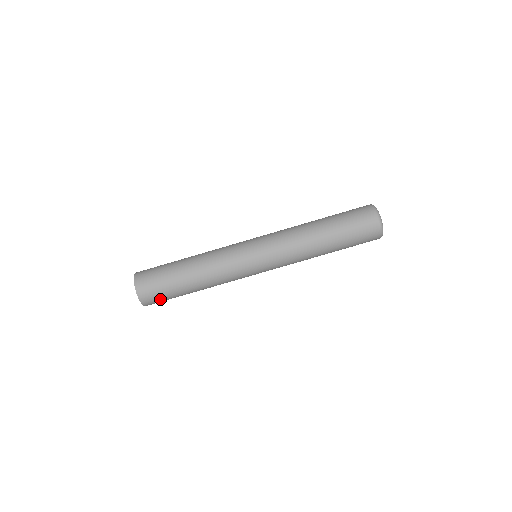
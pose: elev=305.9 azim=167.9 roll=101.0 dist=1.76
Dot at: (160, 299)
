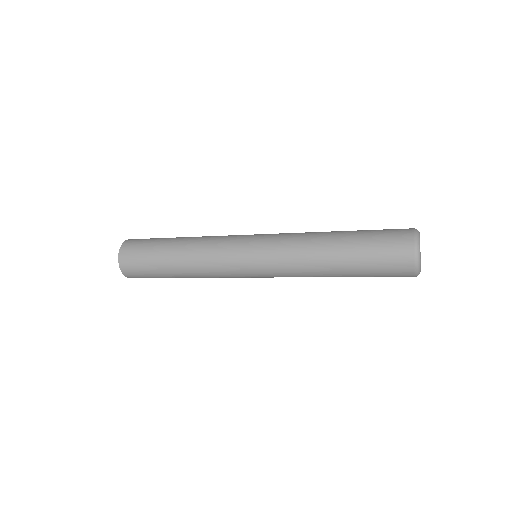
Dot at: (140, 272)
